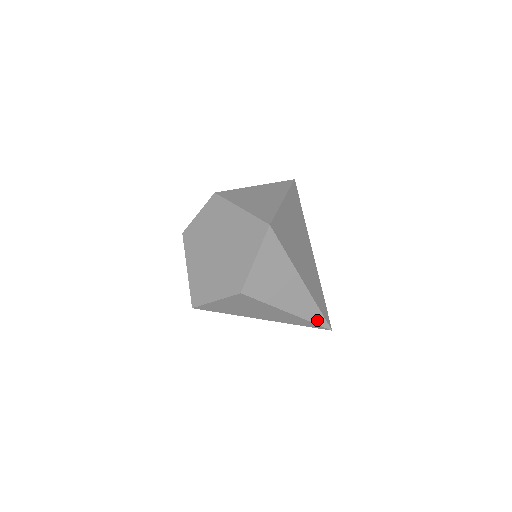
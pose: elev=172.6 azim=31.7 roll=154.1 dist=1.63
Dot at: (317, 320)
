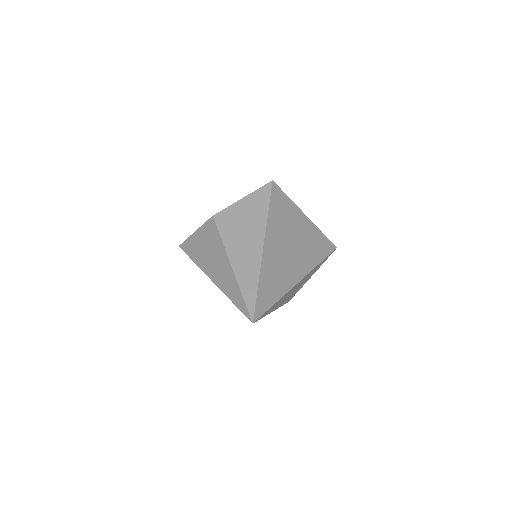
Dot at: (248, 297)
